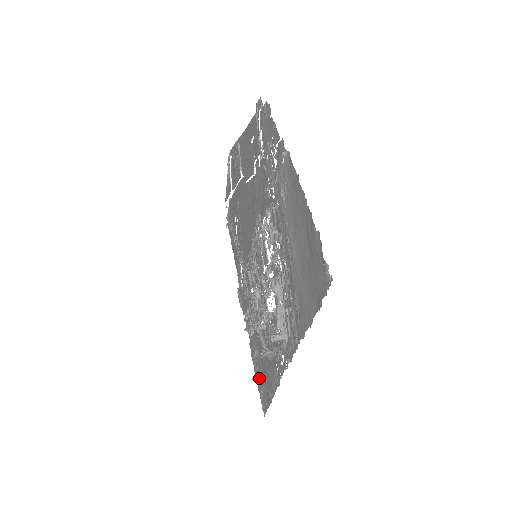
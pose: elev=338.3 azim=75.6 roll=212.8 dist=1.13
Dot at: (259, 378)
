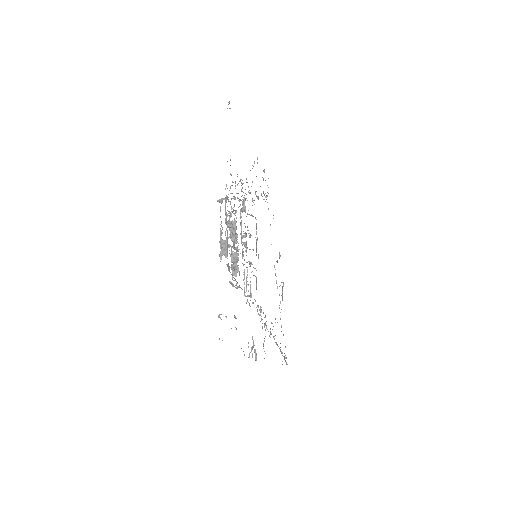
Dot at: occluded
